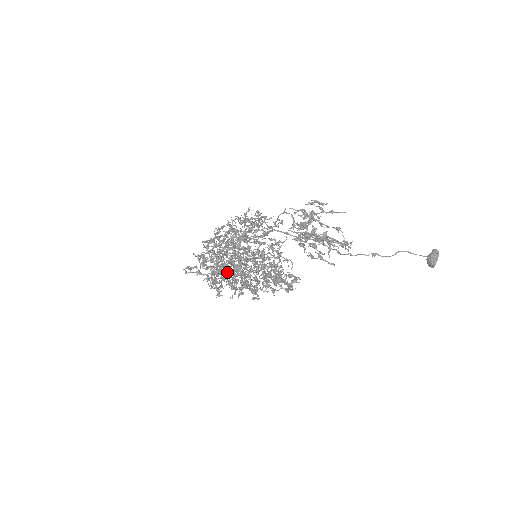
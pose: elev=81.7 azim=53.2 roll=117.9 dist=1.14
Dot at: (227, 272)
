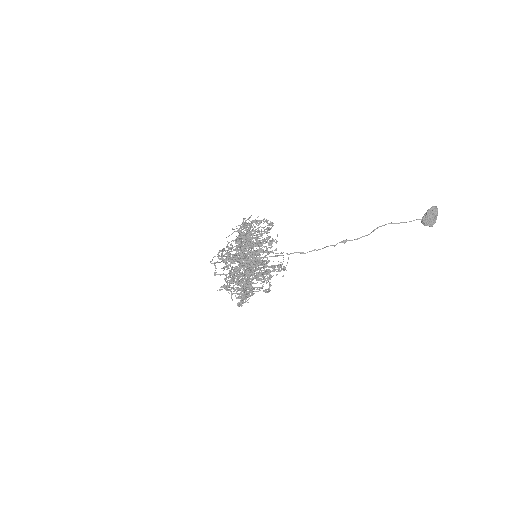
Dot at: occluded
